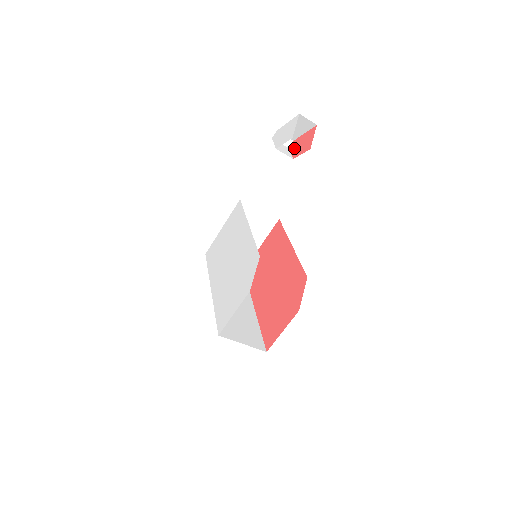
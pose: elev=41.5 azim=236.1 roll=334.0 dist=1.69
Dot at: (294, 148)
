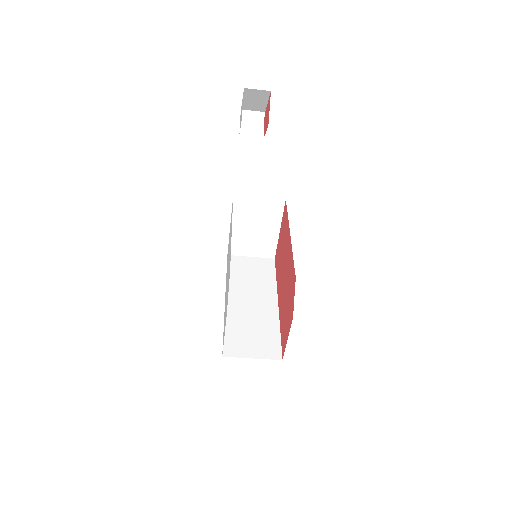
Dot at: occluded
